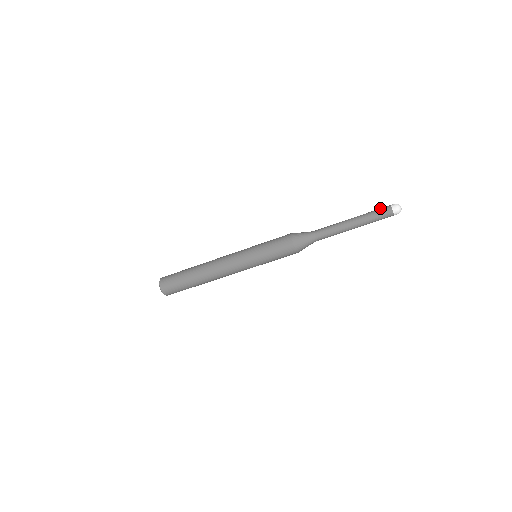
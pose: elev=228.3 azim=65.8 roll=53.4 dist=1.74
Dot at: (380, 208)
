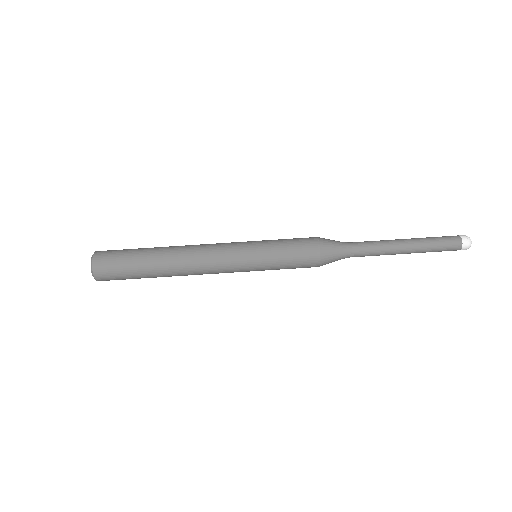
Dot at: (443, 236)
